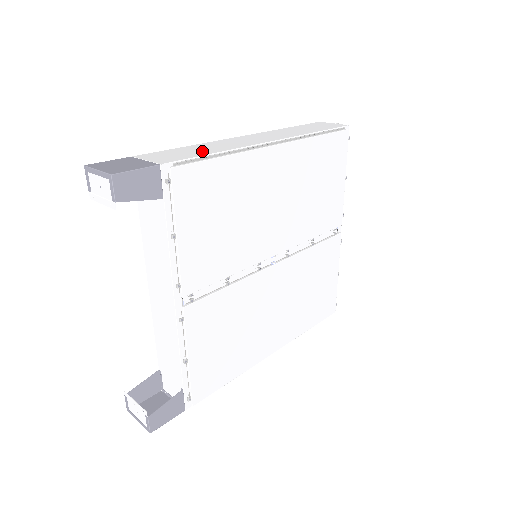
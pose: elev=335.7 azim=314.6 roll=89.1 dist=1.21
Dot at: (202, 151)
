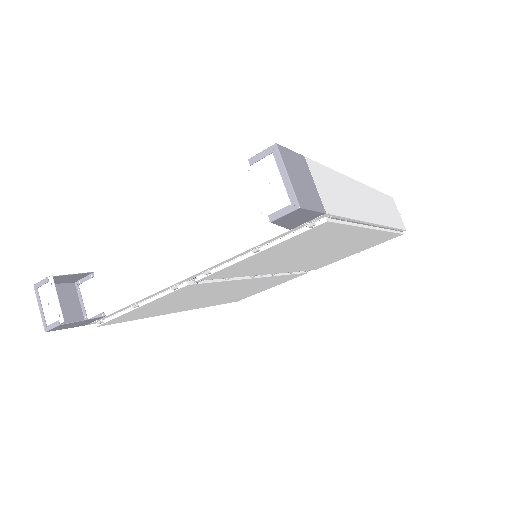
Dot at: (345, 202)
